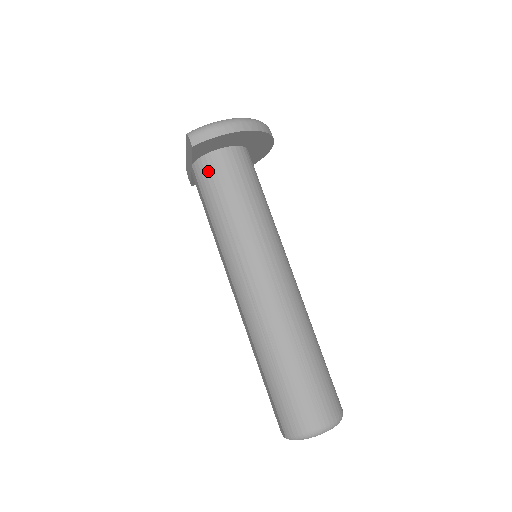
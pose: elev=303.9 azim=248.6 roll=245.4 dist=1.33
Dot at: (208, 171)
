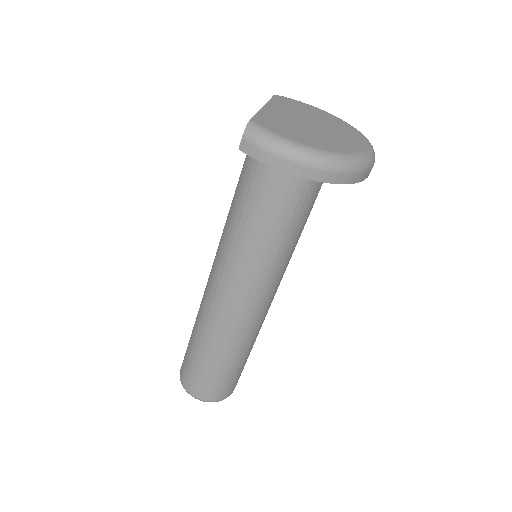
Dot at: (256, 164)
